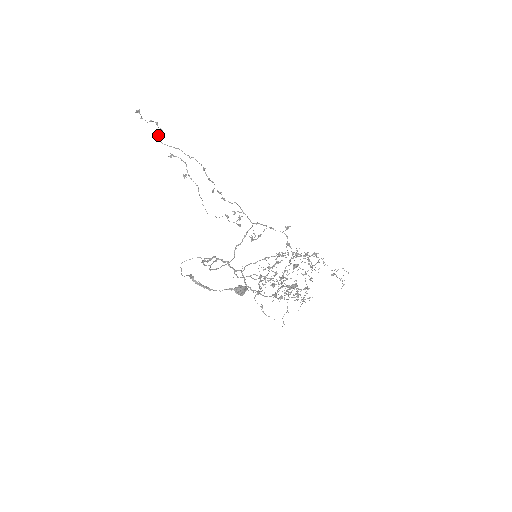
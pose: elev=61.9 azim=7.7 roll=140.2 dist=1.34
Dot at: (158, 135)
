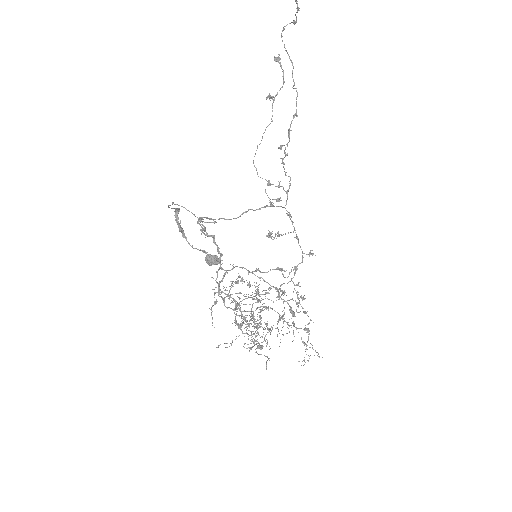
Dot at: (287, 24)
